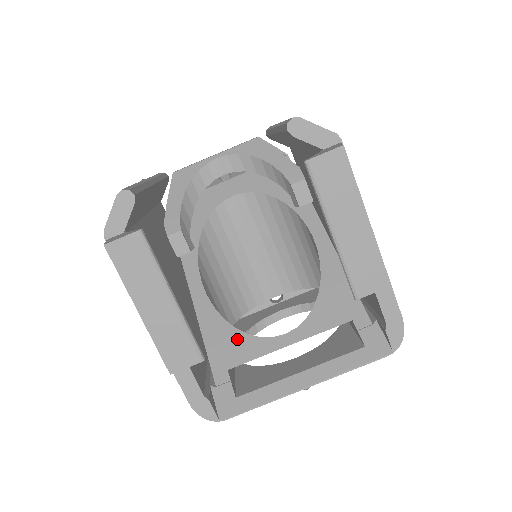
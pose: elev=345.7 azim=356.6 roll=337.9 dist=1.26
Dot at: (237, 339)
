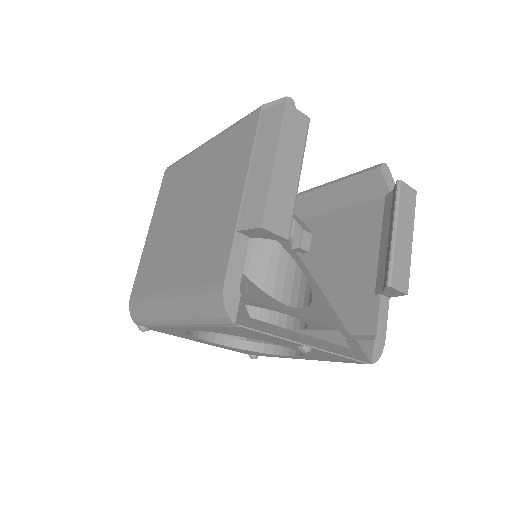
Dot at: (249, 284)
